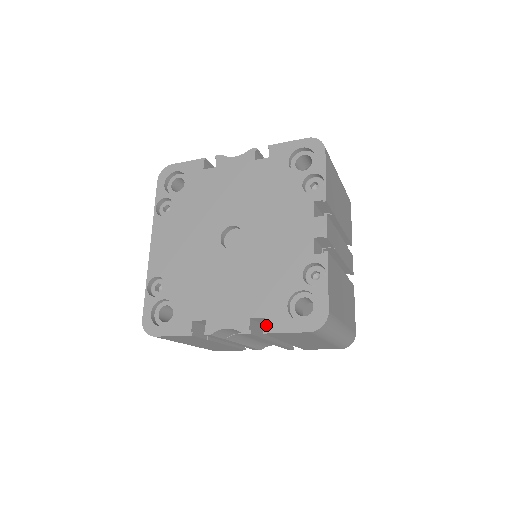
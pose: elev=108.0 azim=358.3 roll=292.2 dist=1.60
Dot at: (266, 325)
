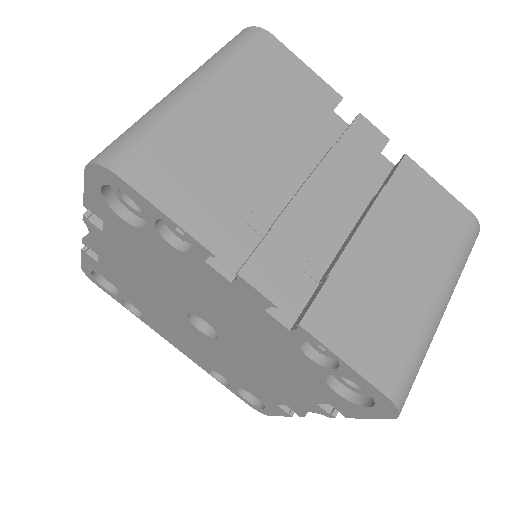
Dot at: occluded
